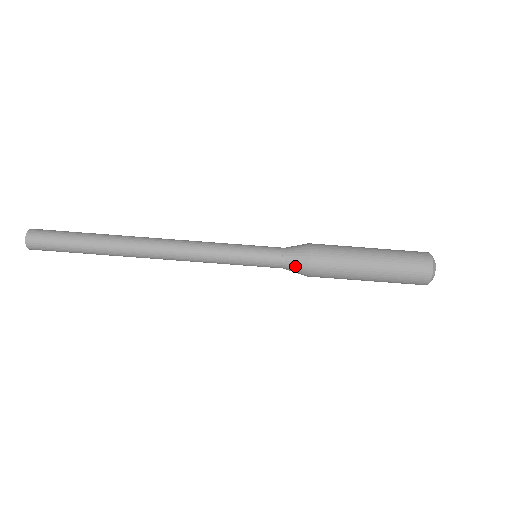
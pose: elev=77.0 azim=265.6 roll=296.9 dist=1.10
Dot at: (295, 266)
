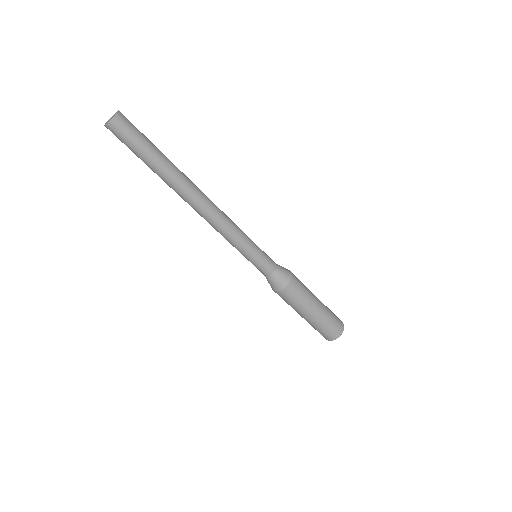
Dot at: (269, 282)
